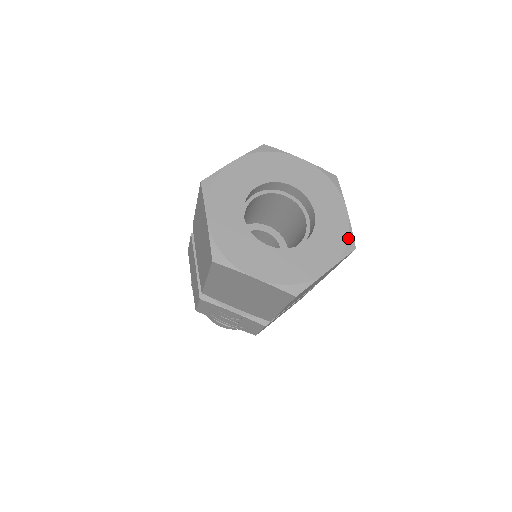
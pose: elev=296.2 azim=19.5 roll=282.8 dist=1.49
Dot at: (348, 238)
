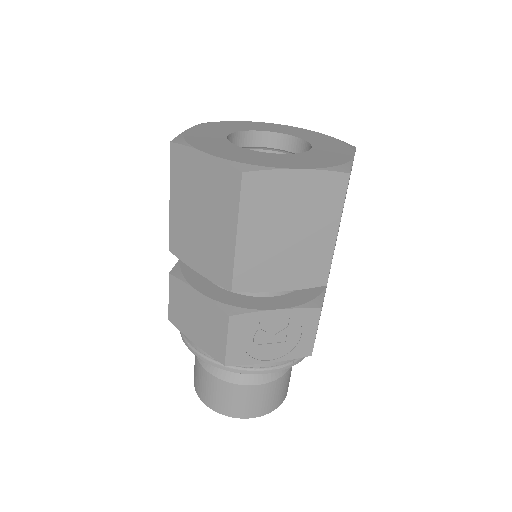
Dot at: (343, 142)
